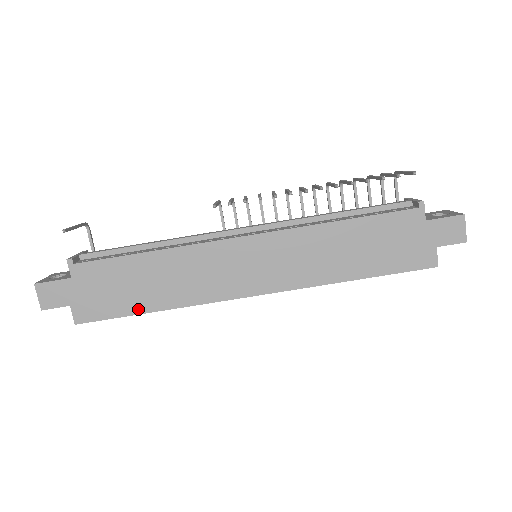
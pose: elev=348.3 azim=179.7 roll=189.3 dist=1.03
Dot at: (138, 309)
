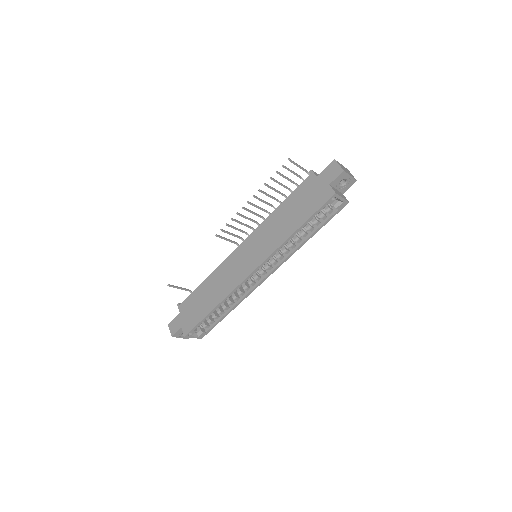
Dot at: (207, 312)
